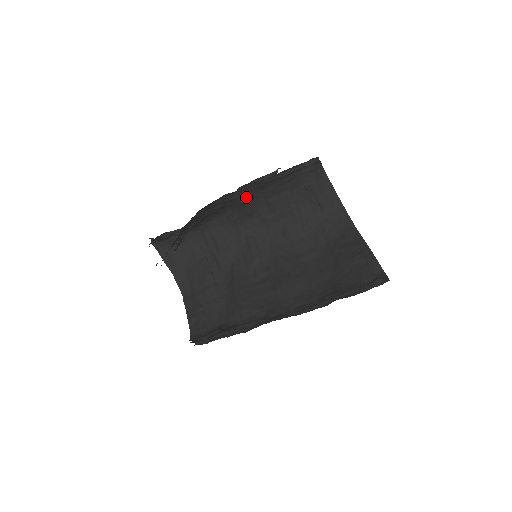
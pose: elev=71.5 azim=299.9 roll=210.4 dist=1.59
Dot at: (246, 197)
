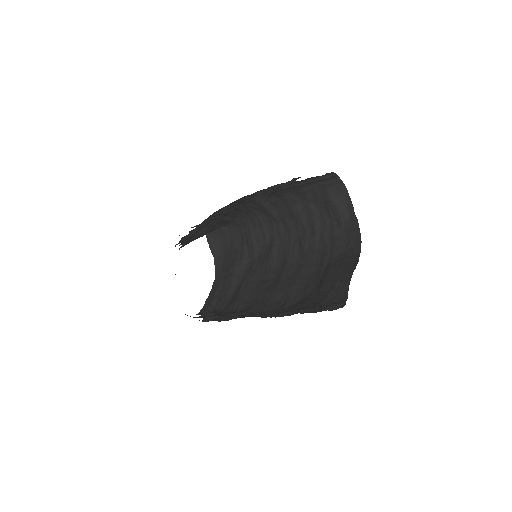
Dot at: (267, 201)
